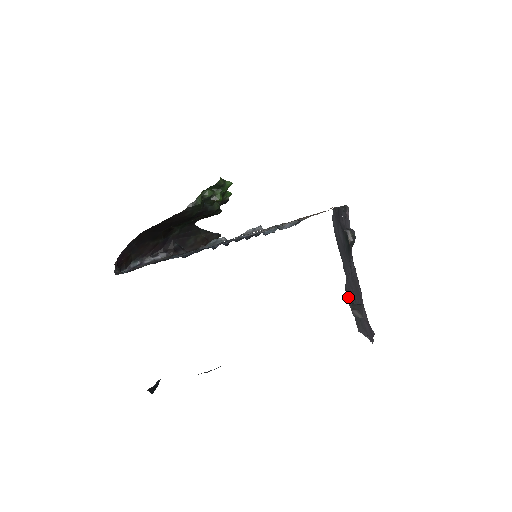
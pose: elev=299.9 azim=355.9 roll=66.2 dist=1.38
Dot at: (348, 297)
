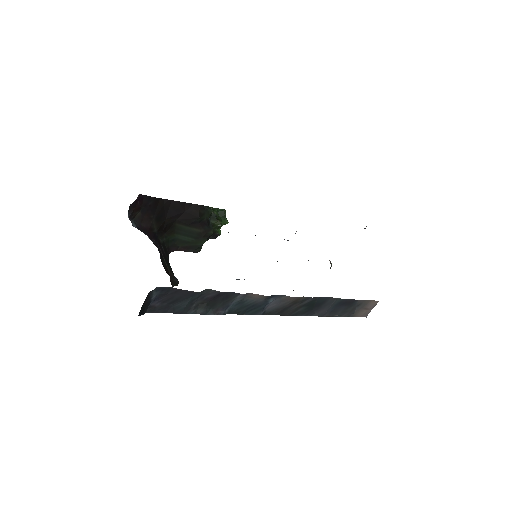
Dot at: occluded
